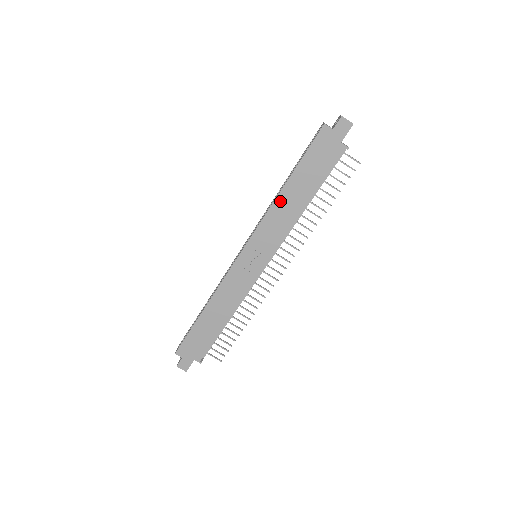
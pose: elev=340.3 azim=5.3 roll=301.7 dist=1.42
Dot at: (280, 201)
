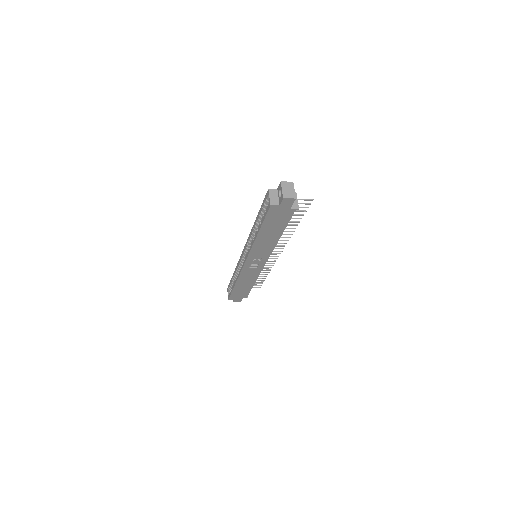
Dot at: (258, 241)
